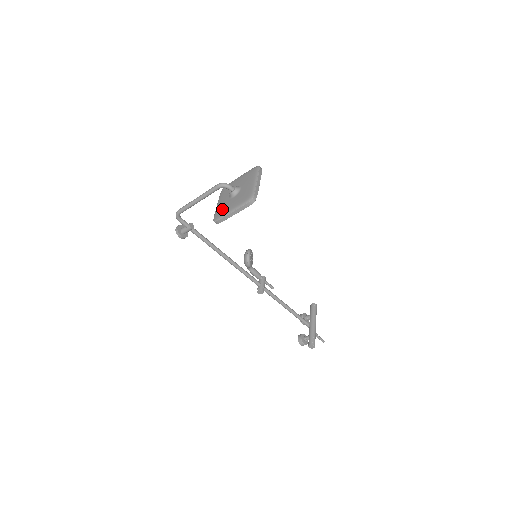
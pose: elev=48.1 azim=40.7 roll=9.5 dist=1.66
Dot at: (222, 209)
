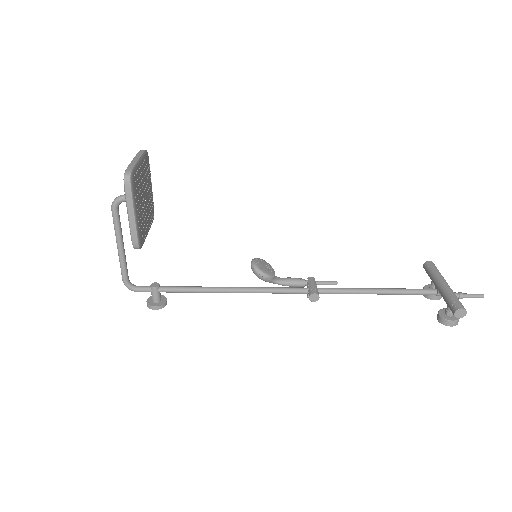
Dot at: occluded
